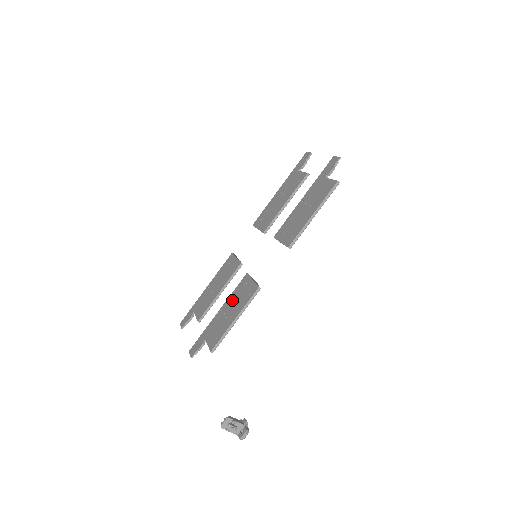
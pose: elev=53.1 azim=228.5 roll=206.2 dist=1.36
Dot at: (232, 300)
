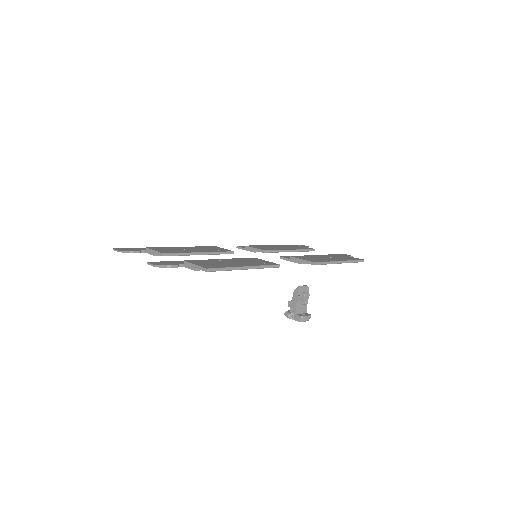
Dot at: (233, 259)
